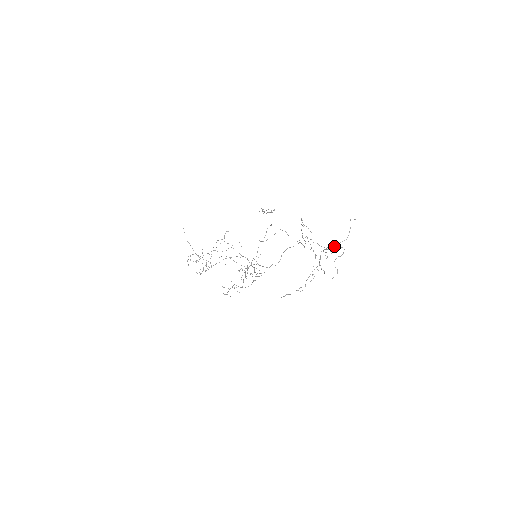
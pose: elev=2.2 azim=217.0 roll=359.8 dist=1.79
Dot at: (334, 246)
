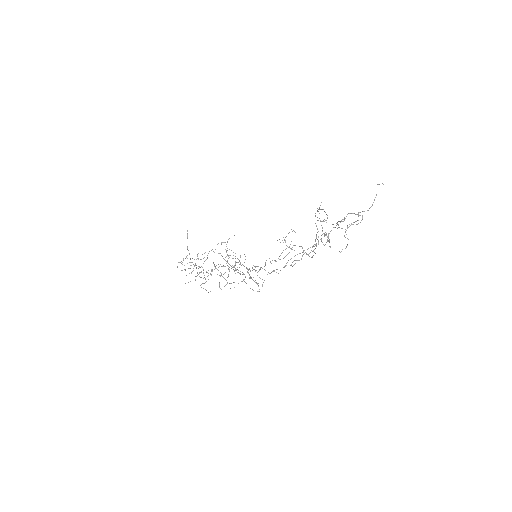
Dot at: (351, 223)
